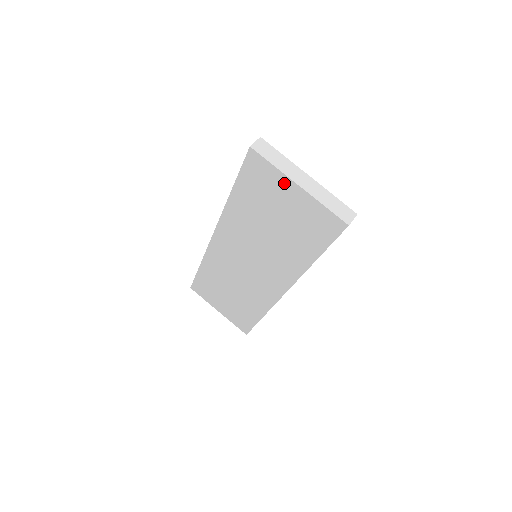
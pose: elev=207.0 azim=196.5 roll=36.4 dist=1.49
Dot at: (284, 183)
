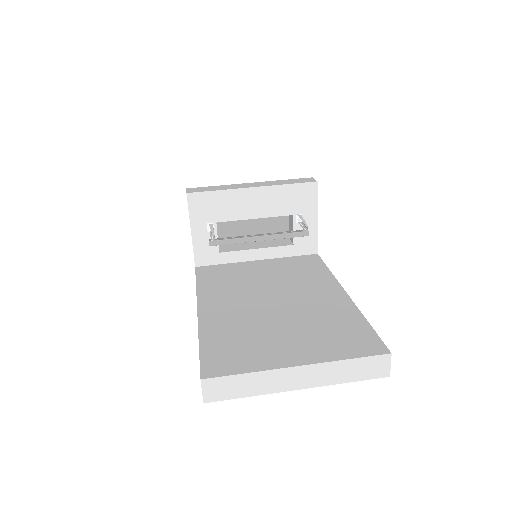
Dot at: occluded
